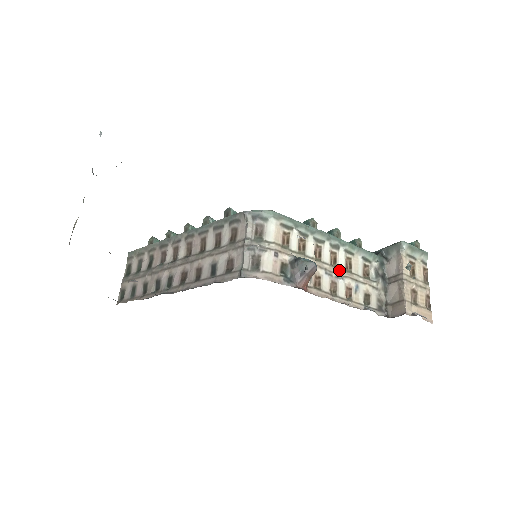
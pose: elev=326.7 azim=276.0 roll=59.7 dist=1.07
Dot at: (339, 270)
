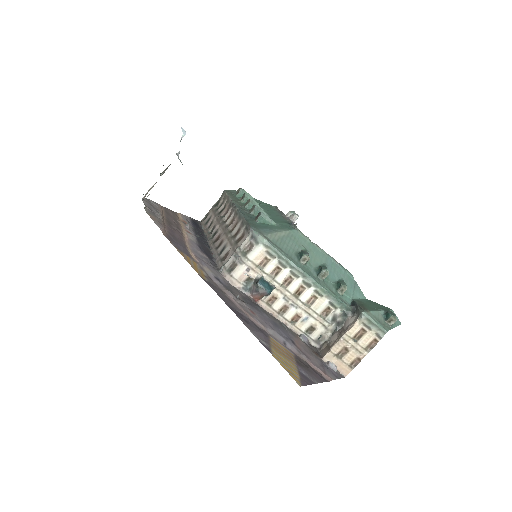
Dot at: (299, 301)
